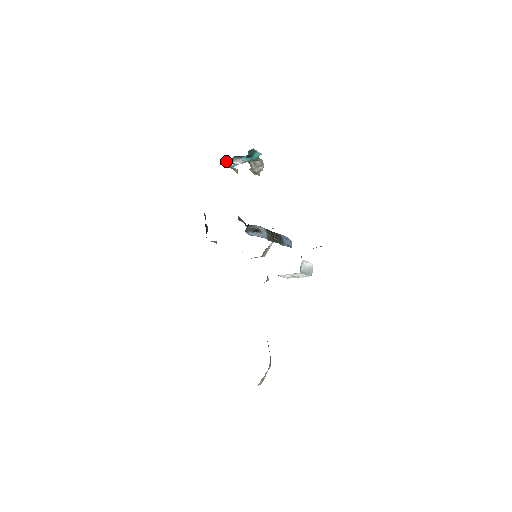
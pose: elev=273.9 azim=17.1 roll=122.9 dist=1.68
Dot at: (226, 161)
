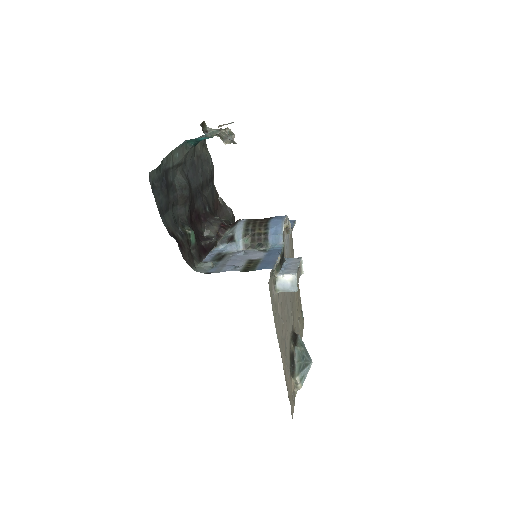
Dot at: (203, 136)
